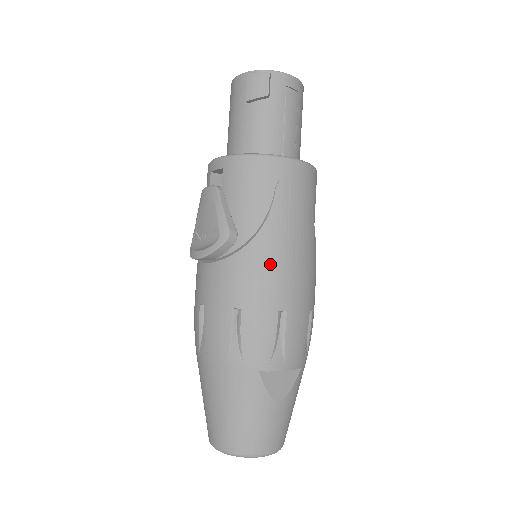
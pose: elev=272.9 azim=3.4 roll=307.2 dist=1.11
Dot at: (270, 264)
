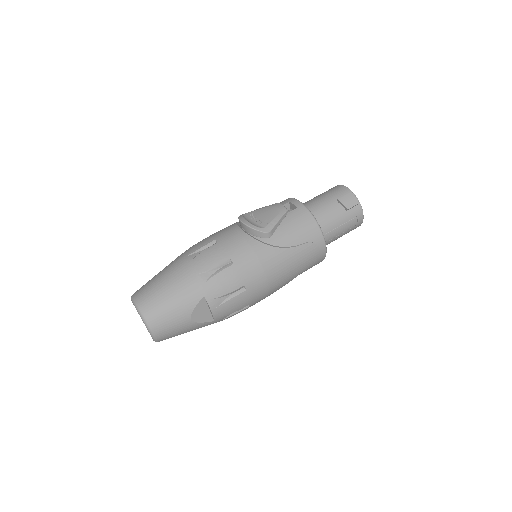
Dot at: (267, 265)
